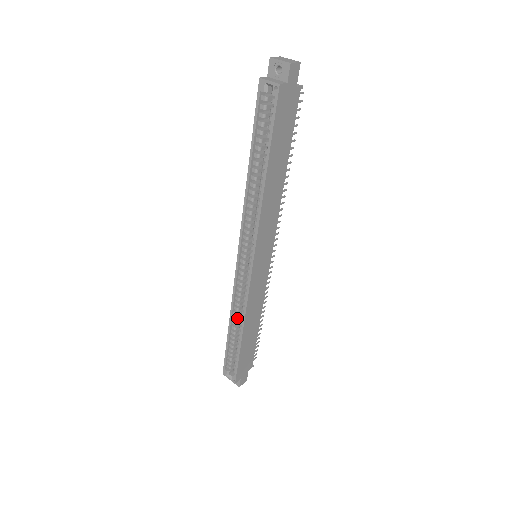
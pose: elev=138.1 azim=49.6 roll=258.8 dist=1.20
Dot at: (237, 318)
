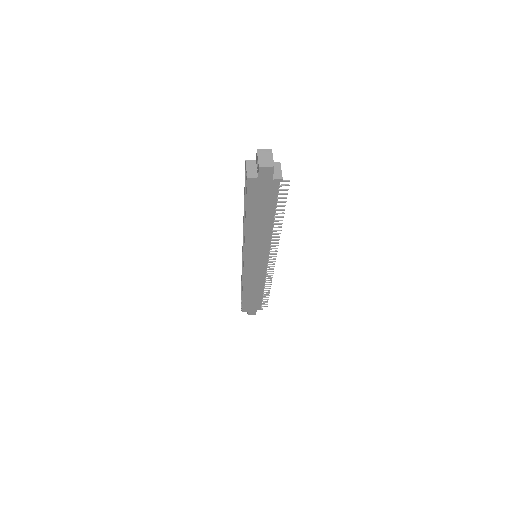
Dot at: occluded
